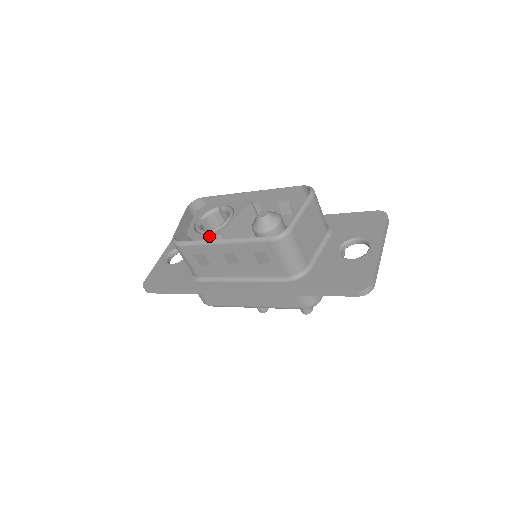
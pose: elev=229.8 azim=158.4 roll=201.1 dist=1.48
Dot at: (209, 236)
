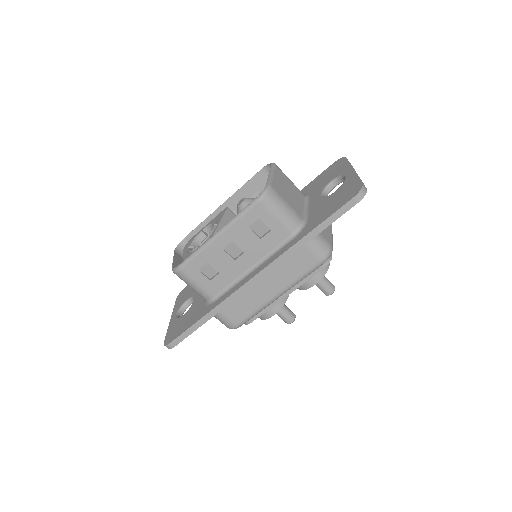
Dot at: occluded
